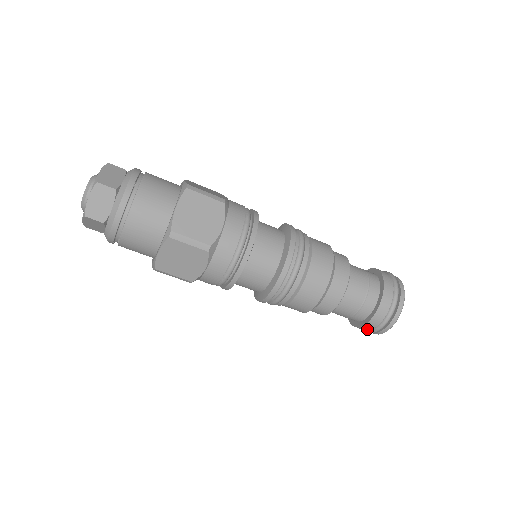
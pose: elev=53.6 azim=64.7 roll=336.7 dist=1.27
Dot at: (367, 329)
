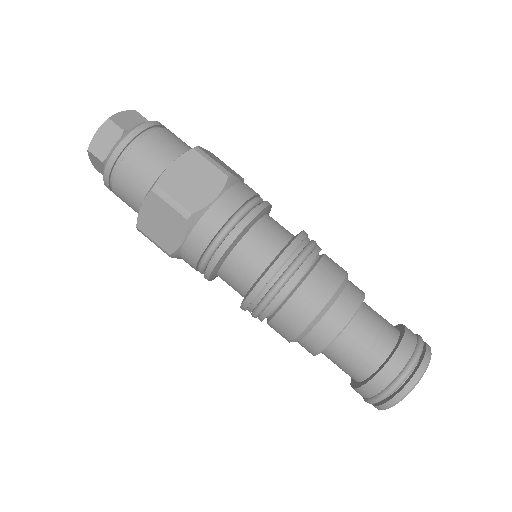
Dot at: (392, 375)
